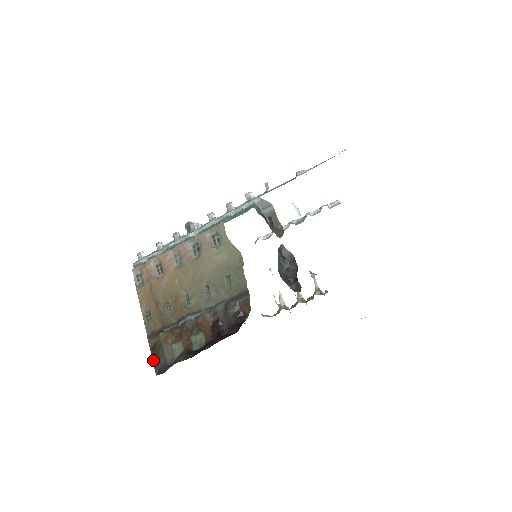
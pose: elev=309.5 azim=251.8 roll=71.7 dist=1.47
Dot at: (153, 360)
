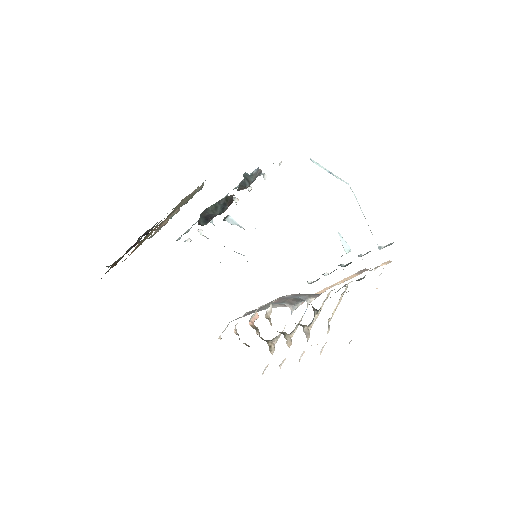
Dot at: occluded
